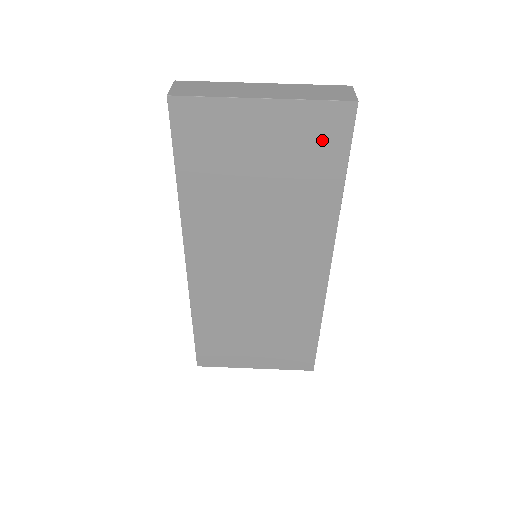
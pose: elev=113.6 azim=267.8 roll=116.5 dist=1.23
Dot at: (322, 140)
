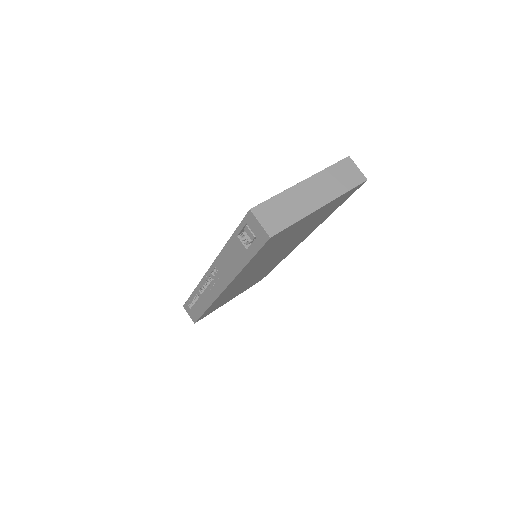
Dot at: (339, 202)
